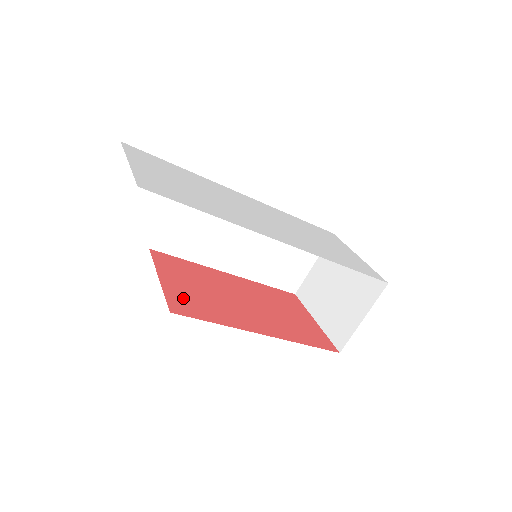
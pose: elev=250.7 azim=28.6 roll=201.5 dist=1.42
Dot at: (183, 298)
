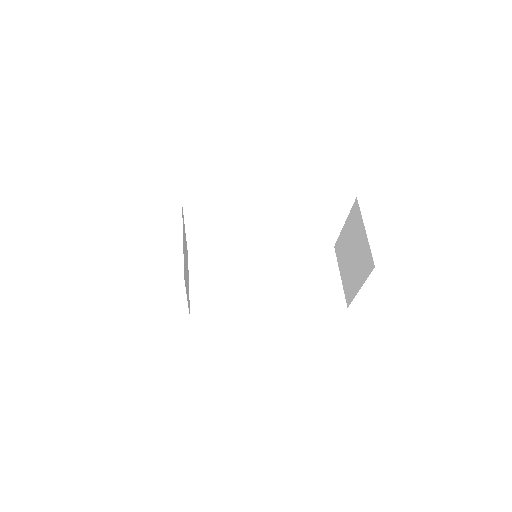
Dot at: occluded
